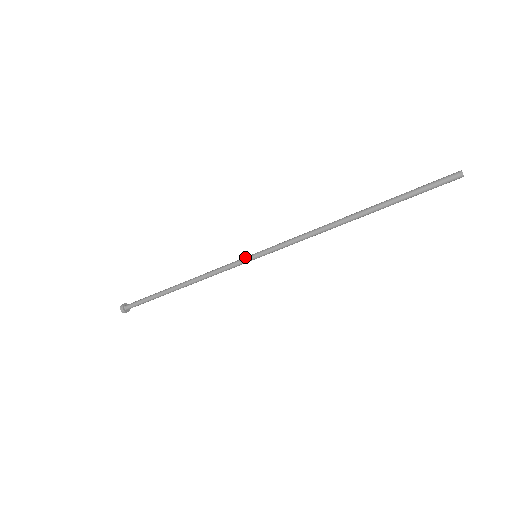
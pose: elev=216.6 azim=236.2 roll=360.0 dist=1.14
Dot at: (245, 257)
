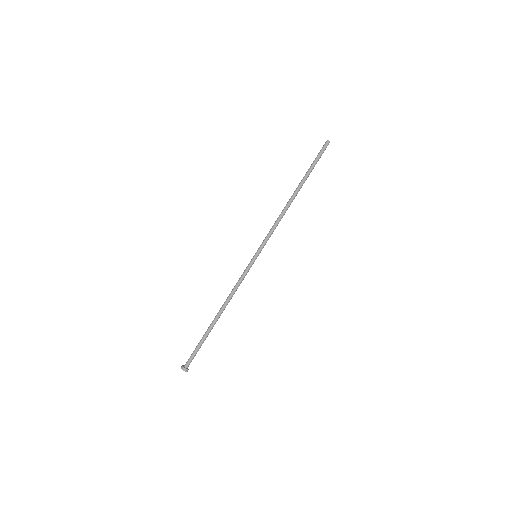
Dot at: (251, 263)
